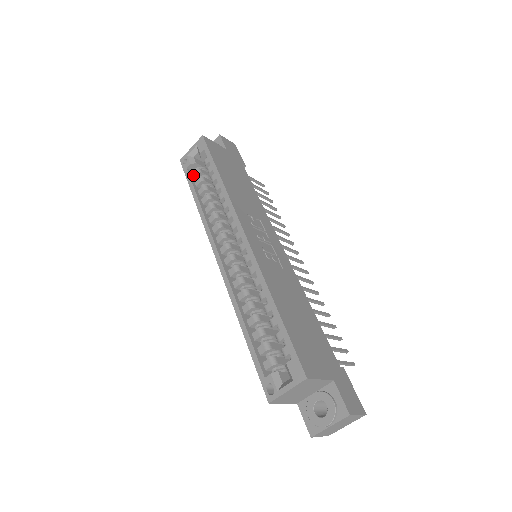
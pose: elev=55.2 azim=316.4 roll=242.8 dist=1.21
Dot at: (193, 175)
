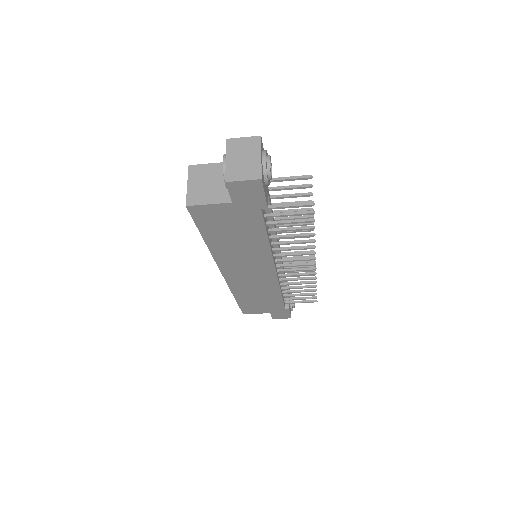
Dot at: occluded
